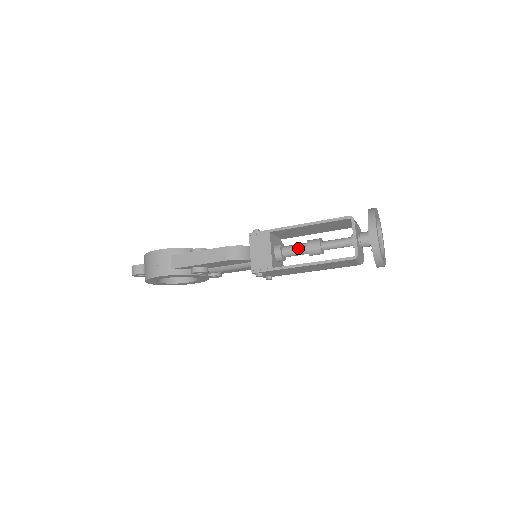
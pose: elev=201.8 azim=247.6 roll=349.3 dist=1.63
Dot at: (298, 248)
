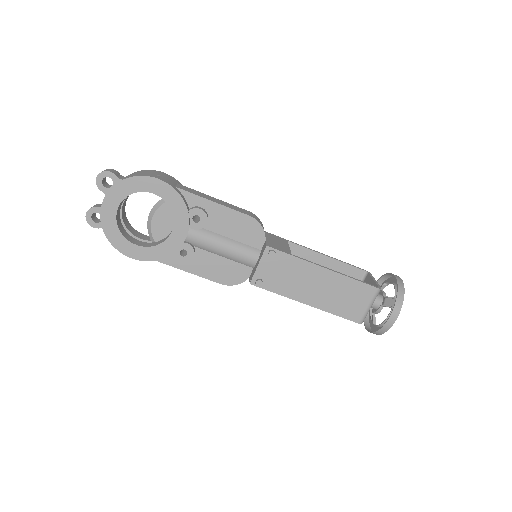
Dot at: occluded
